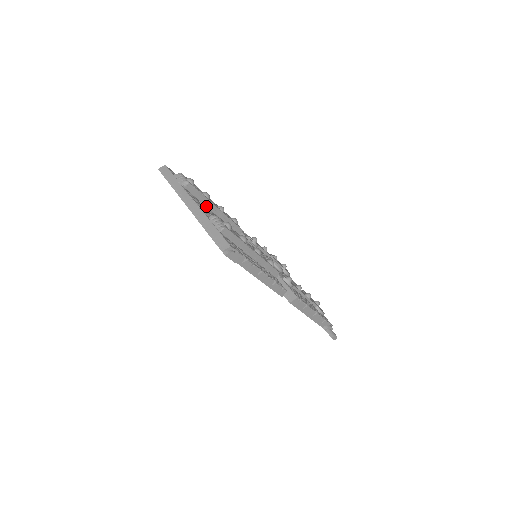
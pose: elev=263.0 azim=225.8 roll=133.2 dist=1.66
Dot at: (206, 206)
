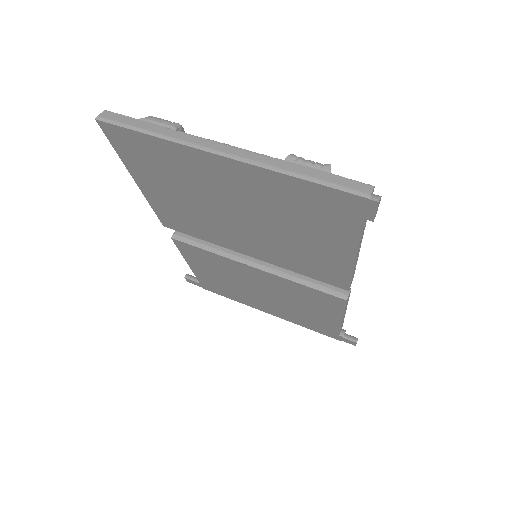
Dot at: occluded
